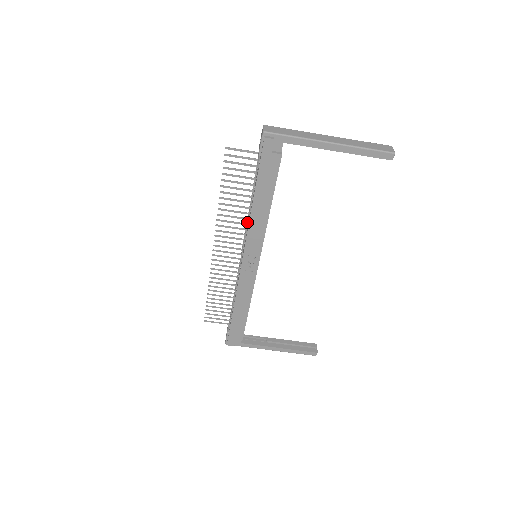
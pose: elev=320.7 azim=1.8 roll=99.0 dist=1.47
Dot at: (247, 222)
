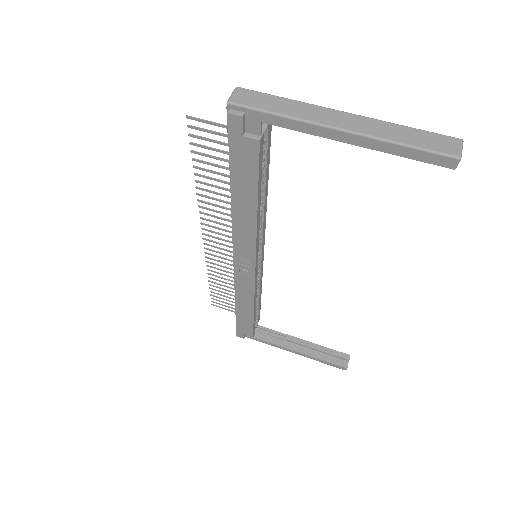
Dot at: occluded
